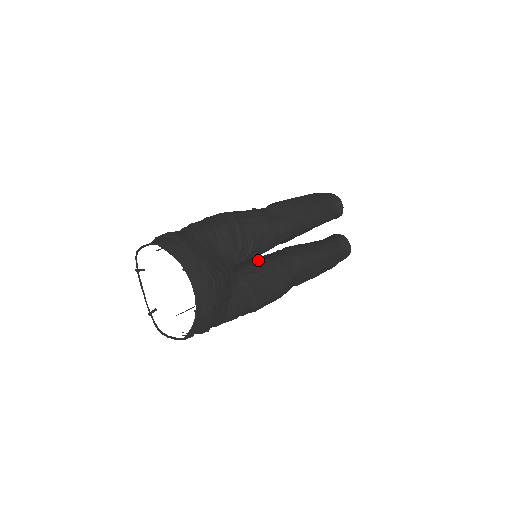
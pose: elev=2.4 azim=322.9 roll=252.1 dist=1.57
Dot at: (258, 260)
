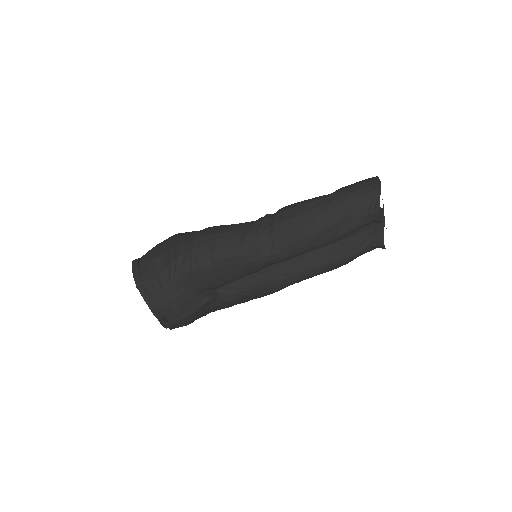
Dot at: occluded
